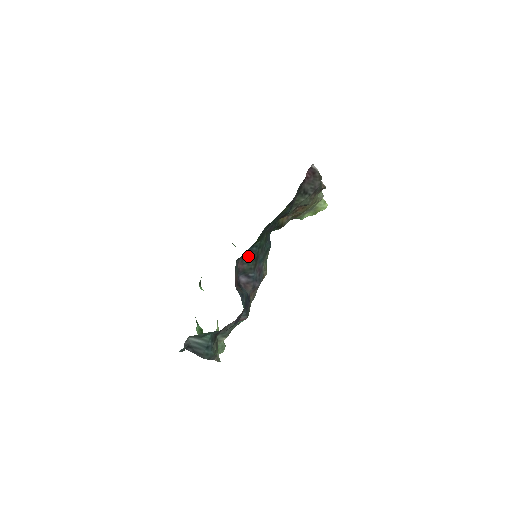
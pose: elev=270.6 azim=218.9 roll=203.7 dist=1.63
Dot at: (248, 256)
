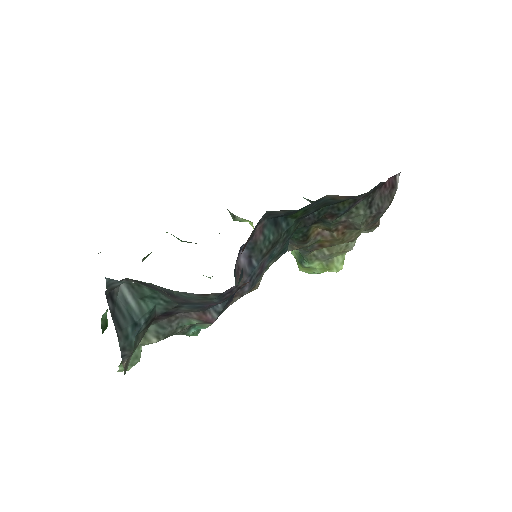
Dot at: (272, 227)
